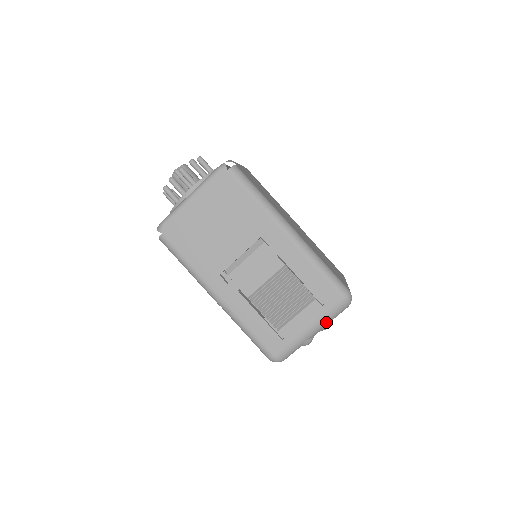
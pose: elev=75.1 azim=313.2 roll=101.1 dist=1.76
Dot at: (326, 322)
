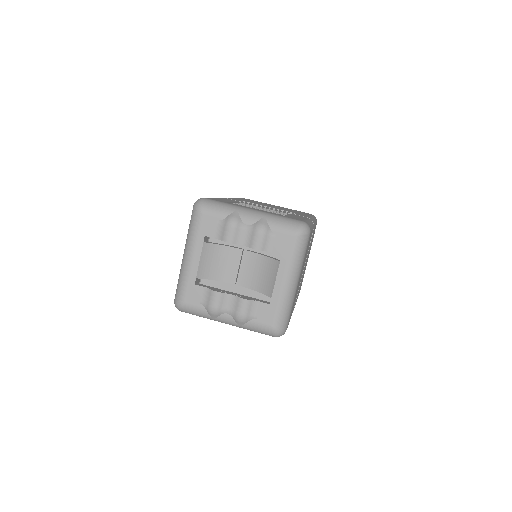
Dot at: (269, 219)
